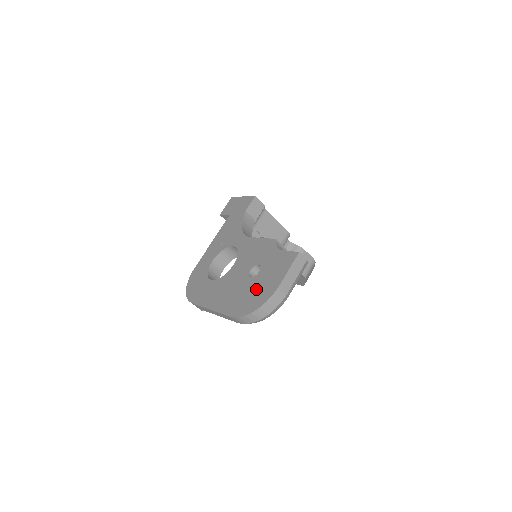
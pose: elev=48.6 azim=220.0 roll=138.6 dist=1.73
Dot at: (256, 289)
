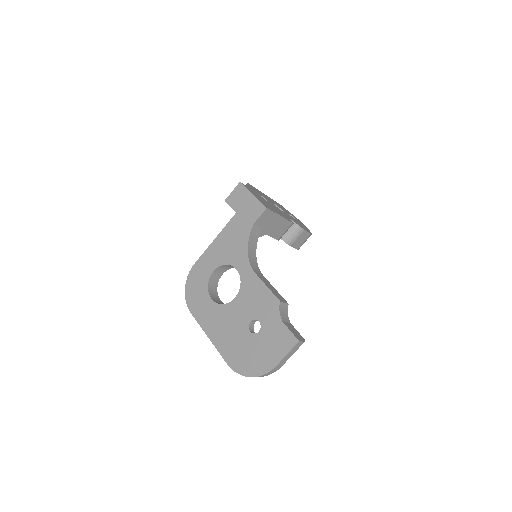
Dot at: (254, 352)
